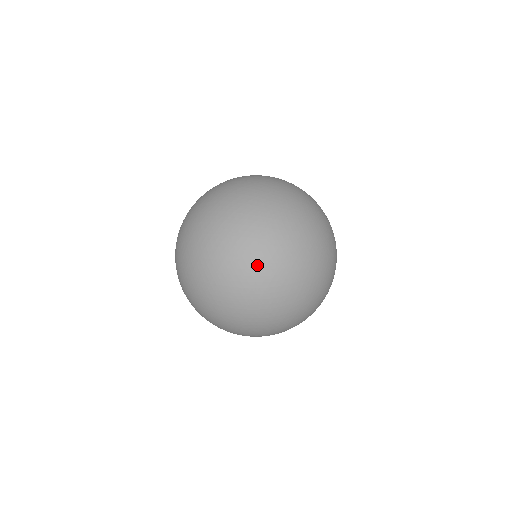
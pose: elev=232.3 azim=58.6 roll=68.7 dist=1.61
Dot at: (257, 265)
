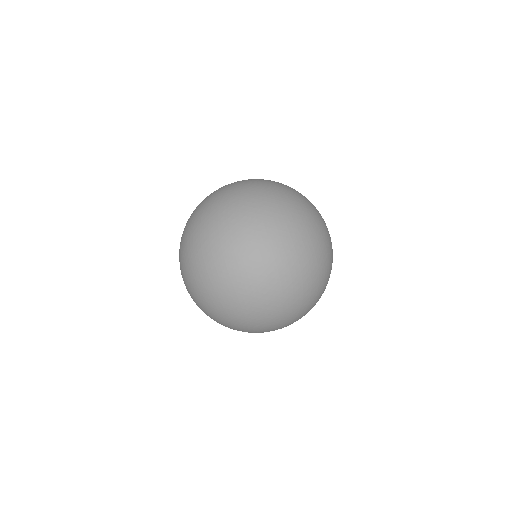
Dot at: (193, 218)
